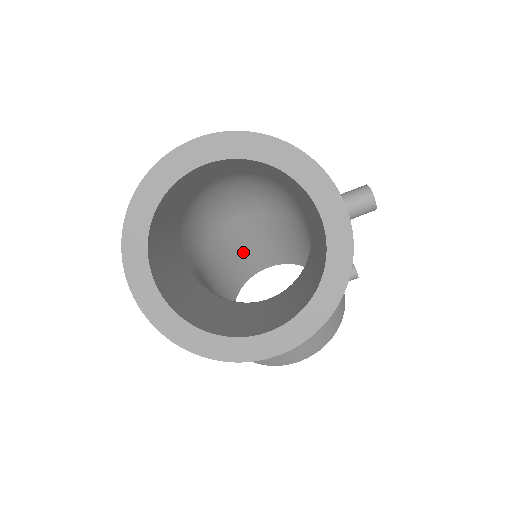
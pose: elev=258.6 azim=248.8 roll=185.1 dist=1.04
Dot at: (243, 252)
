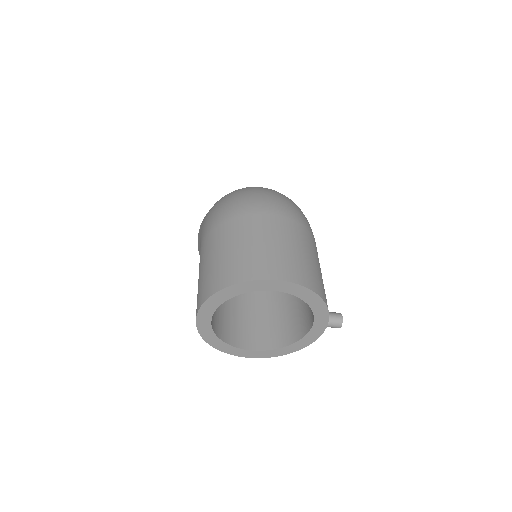
Dot at: occluded
